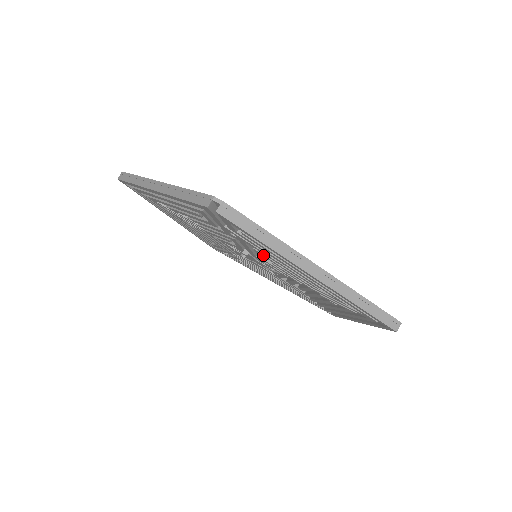
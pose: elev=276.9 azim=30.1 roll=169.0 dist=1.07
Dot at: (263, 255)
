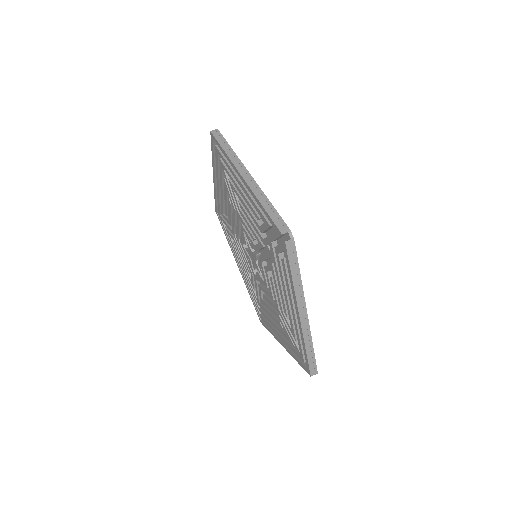
Dot at: (273, 271)
